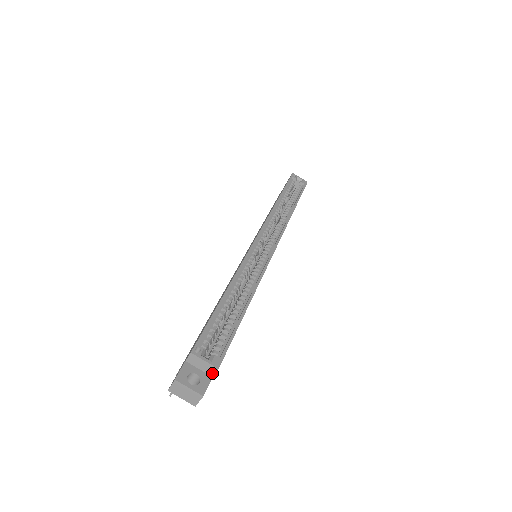
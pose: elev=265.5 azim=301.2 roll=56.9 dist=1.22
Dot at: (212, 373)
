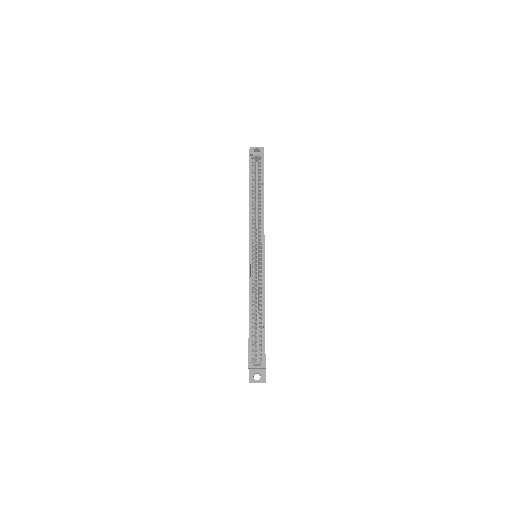
Dot at: (264, 369)
